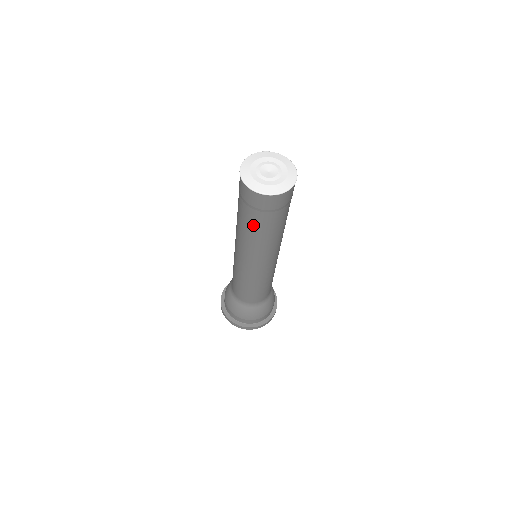
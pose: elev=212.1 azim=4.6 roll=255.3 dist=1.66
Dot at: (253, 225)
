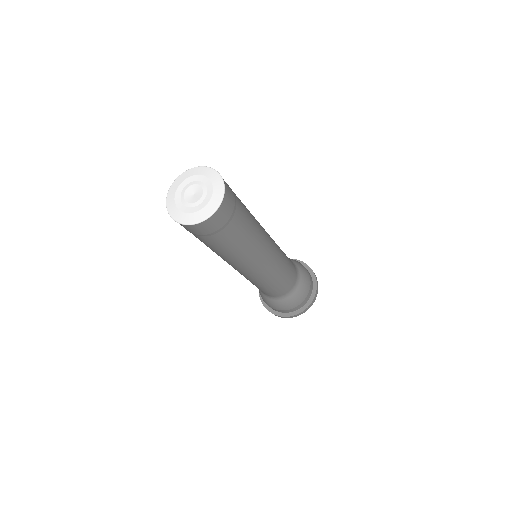
Dot at: occluded
